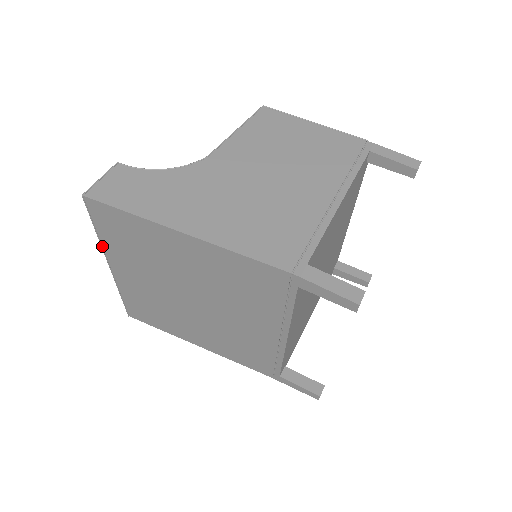
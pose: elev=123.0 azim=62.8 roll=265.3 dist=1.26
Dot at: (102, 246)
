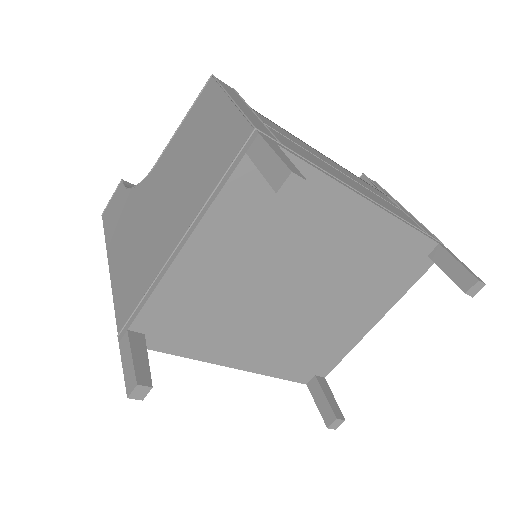
Dot at: occluded
